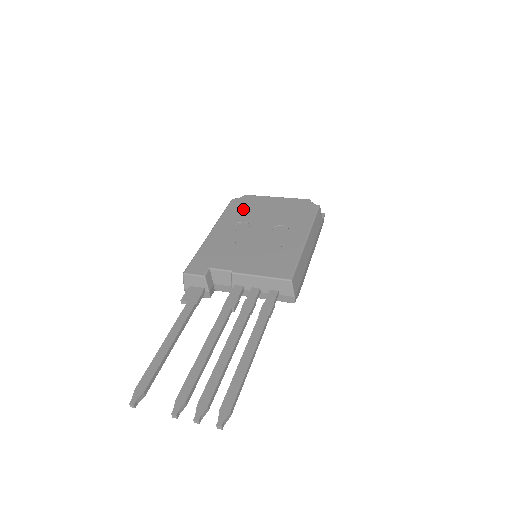
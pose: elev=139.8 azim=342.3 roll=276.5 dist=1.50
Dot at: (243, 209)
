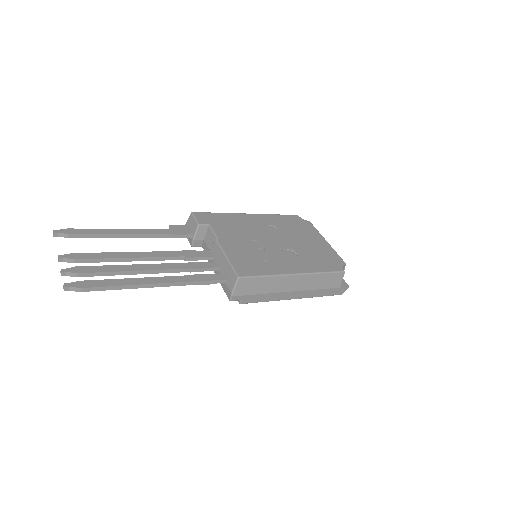
Dot at: (292, 224)
